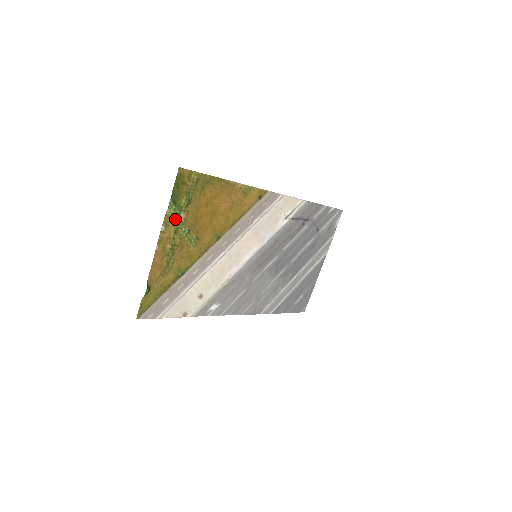
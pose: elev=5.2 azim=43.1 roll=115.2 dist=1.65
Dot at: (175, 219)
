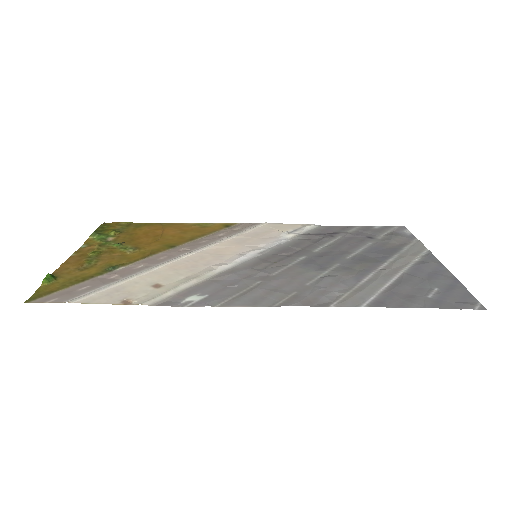
Dot at: (101, 241)
